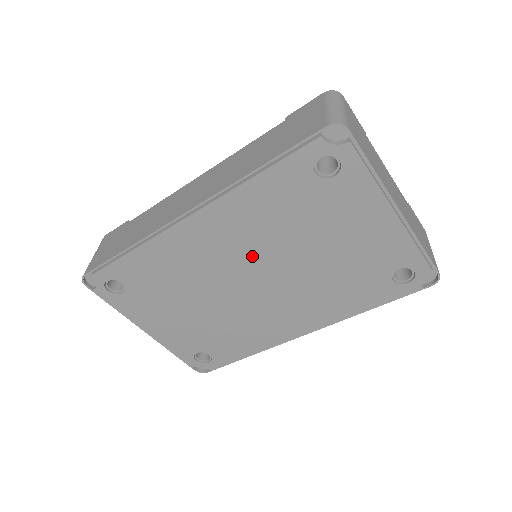
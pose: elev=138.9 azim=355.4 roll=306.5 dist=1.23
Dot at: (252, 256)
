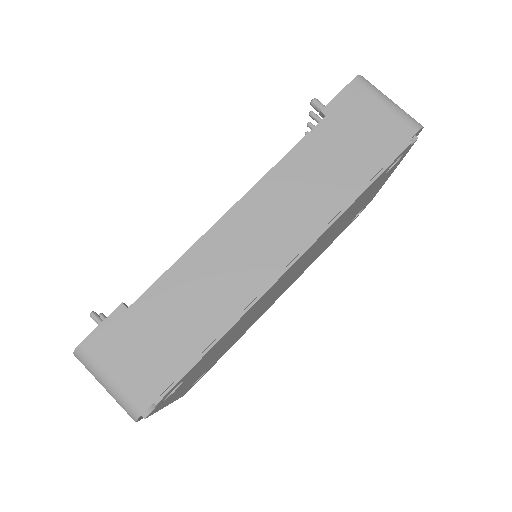
Dot at: occluded
